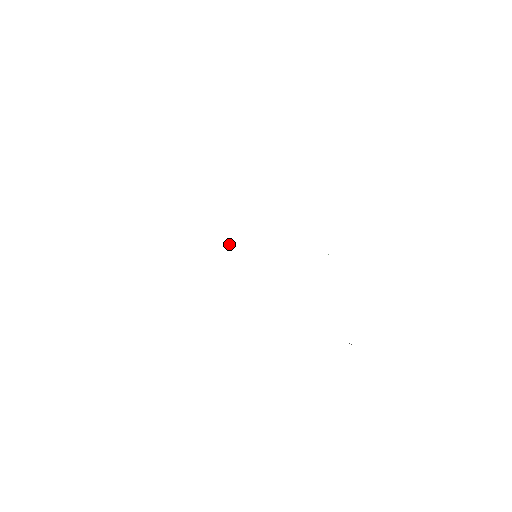
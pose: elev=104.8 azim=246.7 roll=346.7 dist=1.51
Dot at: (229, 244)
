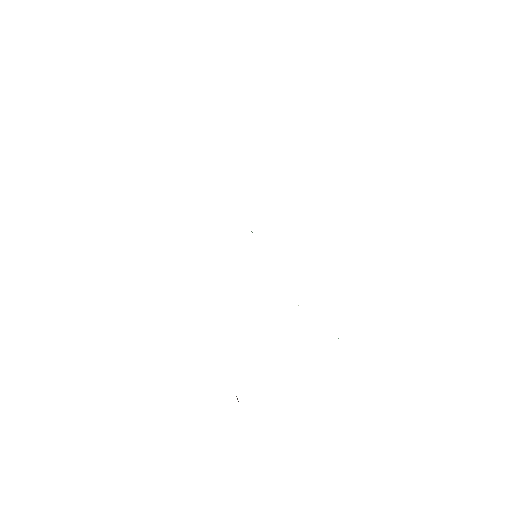
Dot at: occluded
